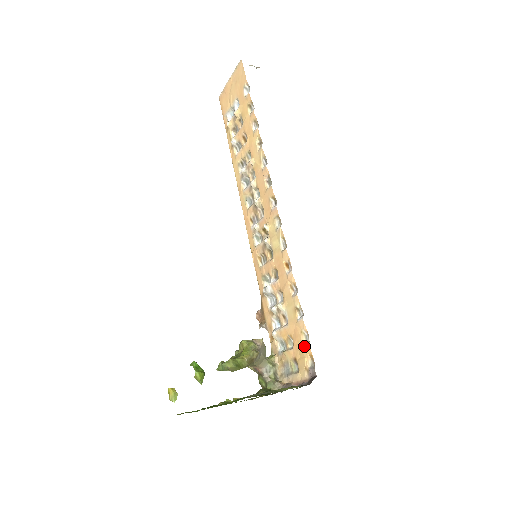
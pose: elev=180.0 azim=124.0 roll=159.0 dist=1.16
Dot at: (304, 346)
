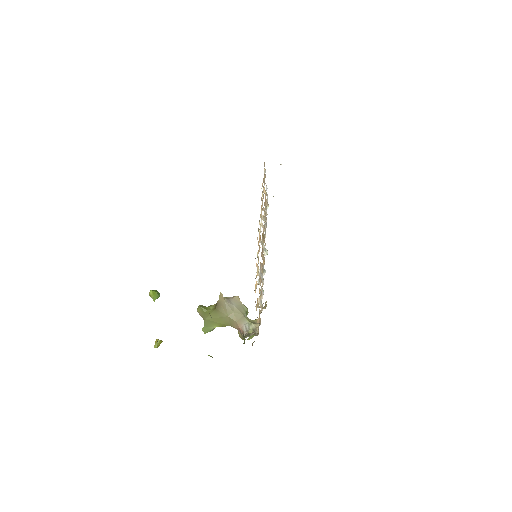
Dot at: (255, 278)
